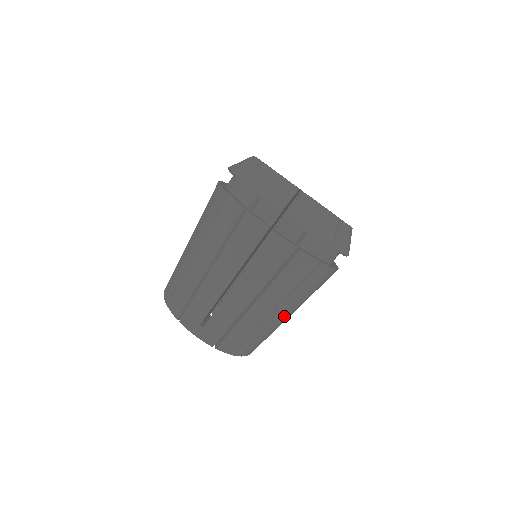
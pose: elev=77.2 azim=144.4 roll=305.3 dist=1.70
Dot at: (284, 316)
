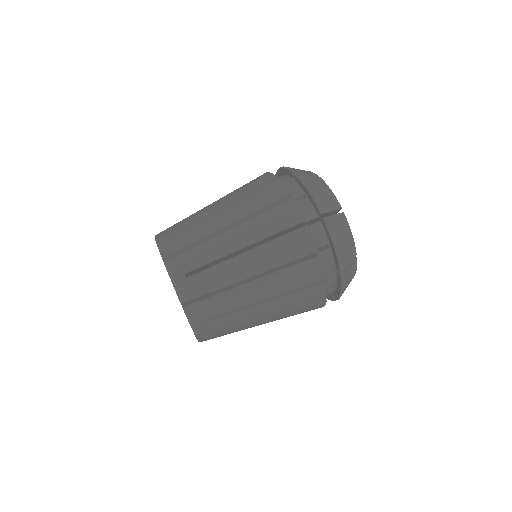
Dot at: (259, 317)
